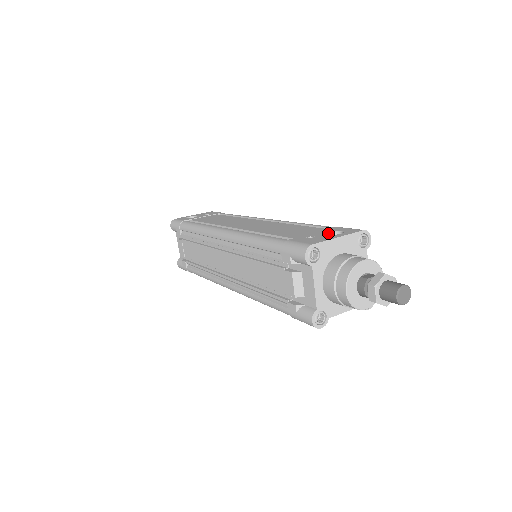
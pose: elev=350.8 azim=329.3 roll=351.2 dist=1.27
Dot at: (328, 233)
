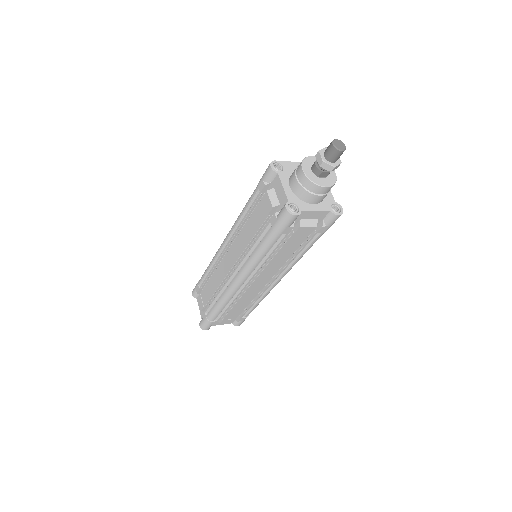
Dot at: occluded
